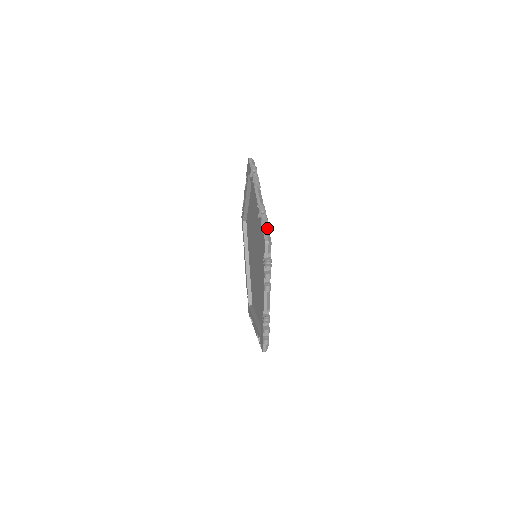
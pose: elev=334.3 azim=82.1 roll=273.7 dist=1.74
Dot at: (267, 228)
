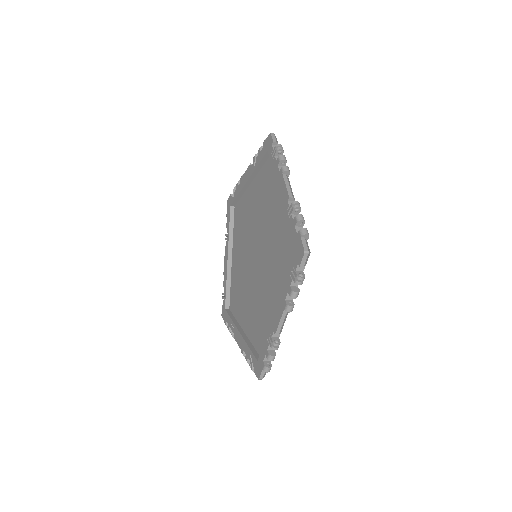
Dot at: occluded
